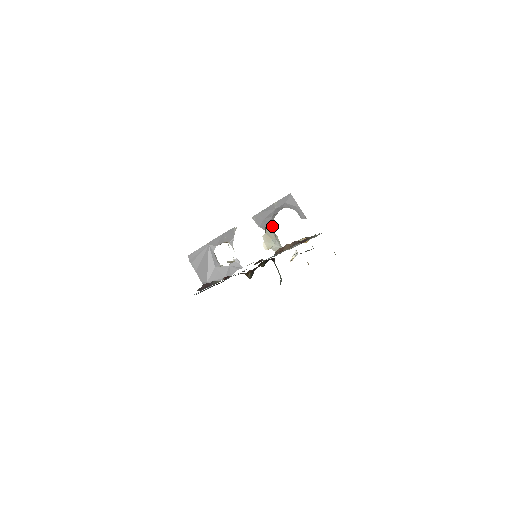
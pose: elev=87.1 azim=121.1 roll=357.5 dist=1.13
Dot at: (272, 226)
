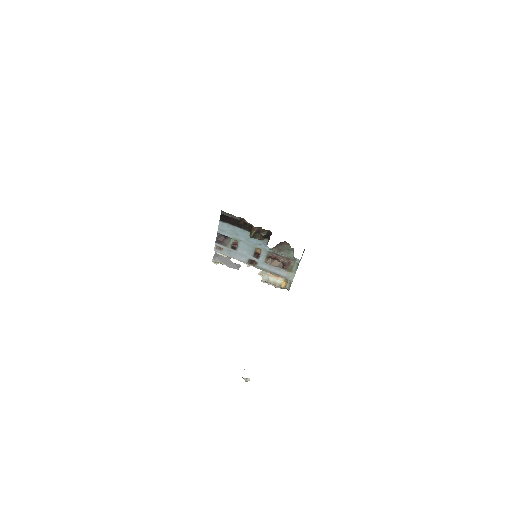
Dot at: occluded
